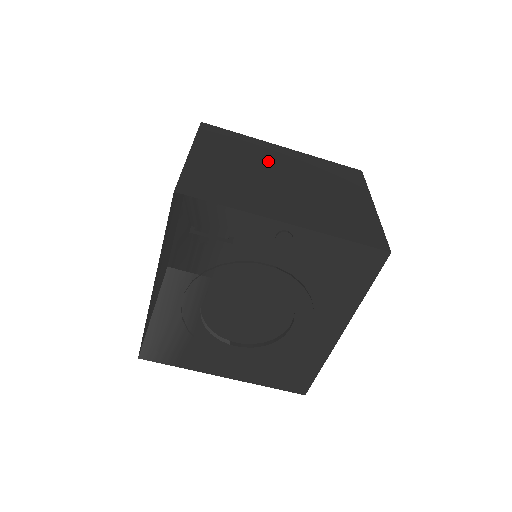
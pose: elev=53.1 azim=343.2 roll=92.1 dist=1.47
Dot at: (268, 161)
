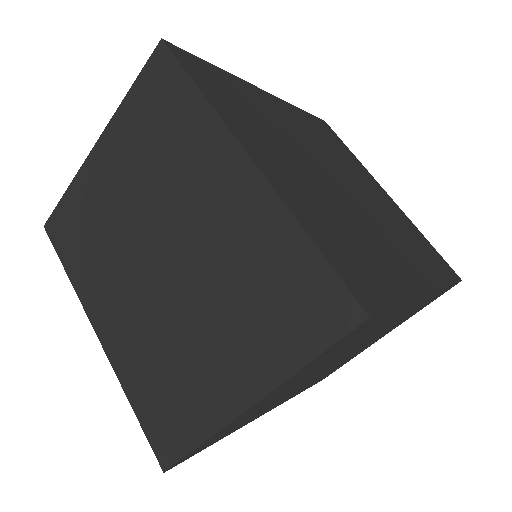
Dot at: (176, 201)
